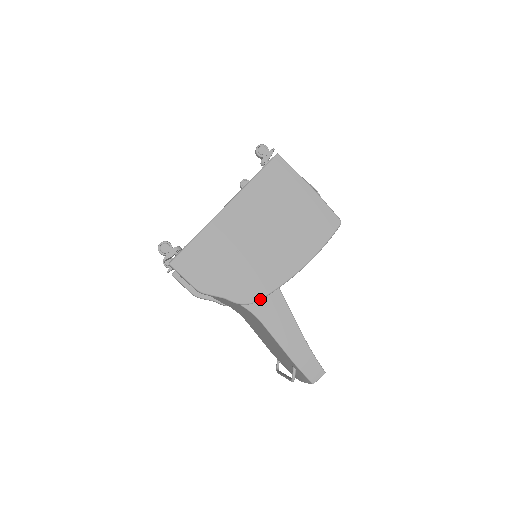
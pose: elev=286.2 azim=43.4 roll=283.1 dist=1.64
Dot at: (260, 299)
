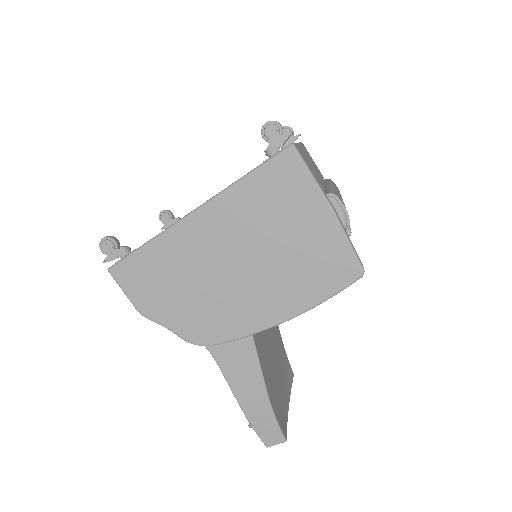
Dot at: (216, 344)
